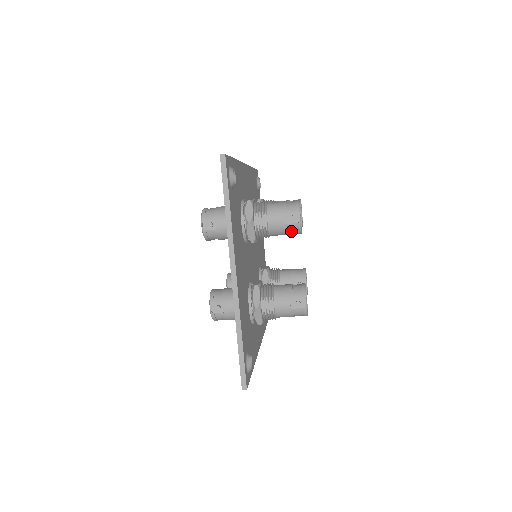
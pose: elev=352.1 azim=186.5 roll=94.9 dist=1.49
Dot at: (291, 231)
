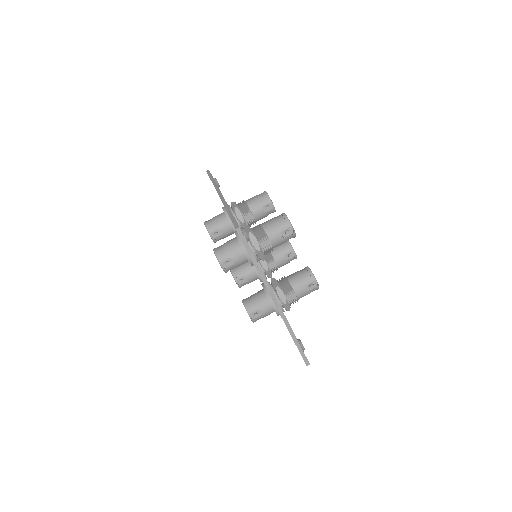
Dot at: (288, 239)
